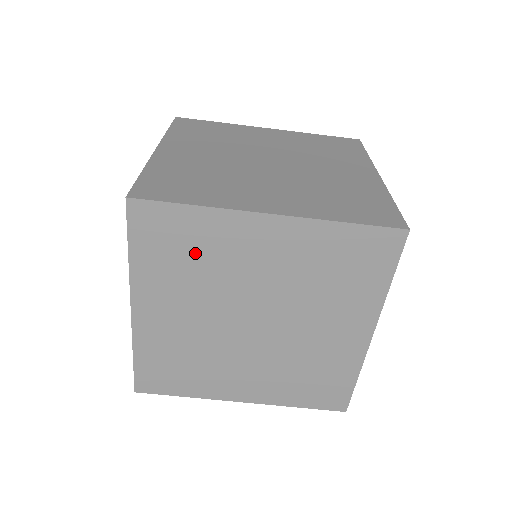
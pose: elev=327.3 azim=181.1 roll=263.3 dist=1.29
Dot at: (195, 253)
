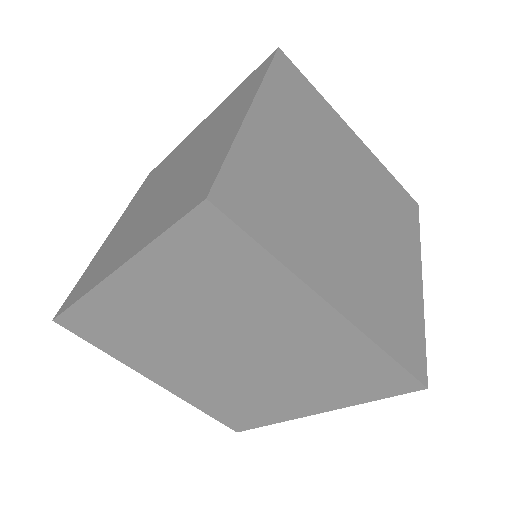
Dot at: (124, 328)
